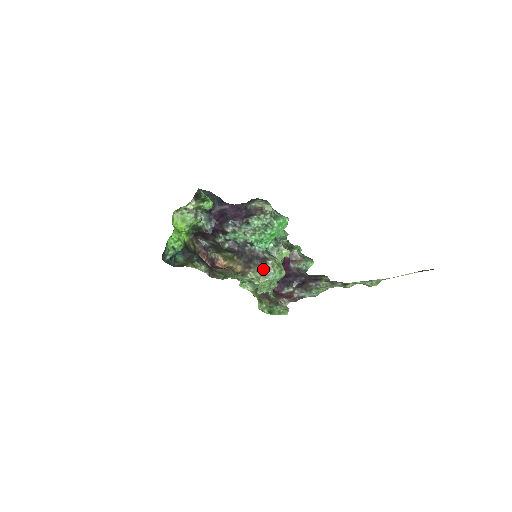
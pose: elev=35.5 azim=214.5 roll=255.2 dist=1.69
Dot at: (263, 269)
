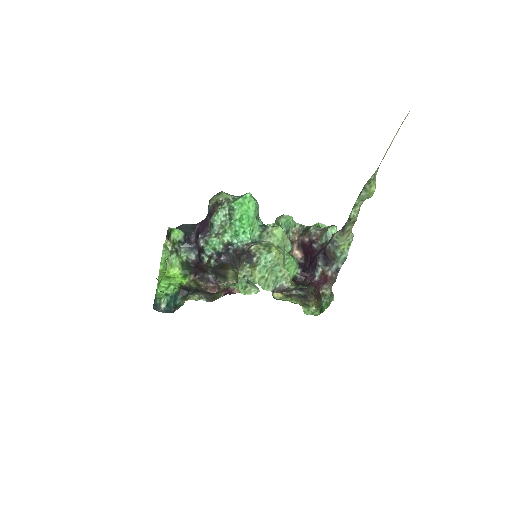
Dot at: (250, 260)
